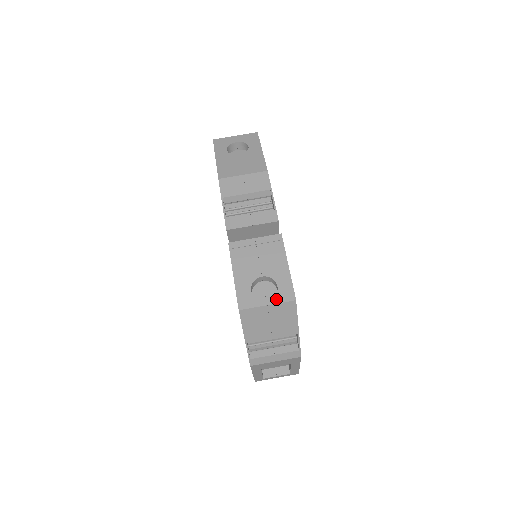
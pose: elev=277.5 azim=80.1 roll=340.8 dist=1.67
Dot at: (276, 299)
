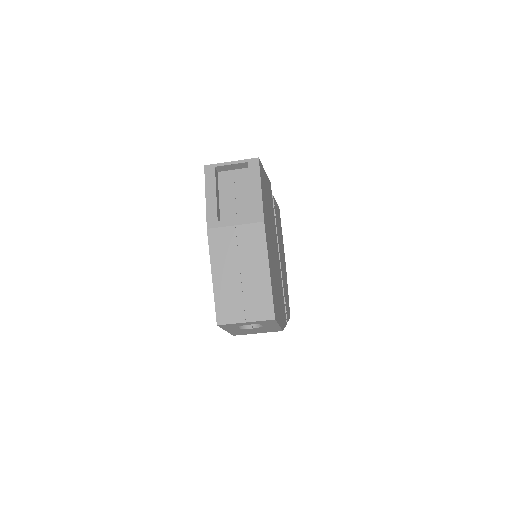
Dot at: occluded
